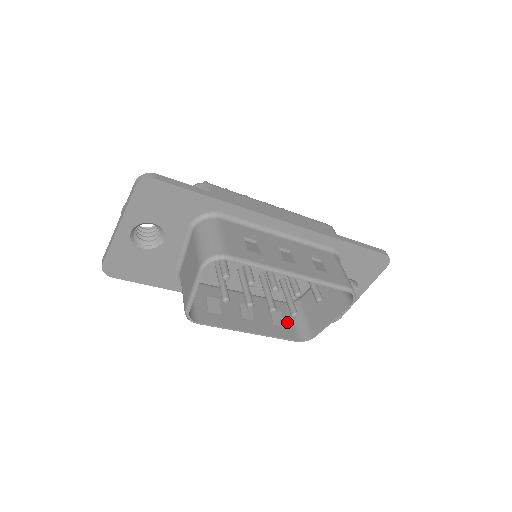
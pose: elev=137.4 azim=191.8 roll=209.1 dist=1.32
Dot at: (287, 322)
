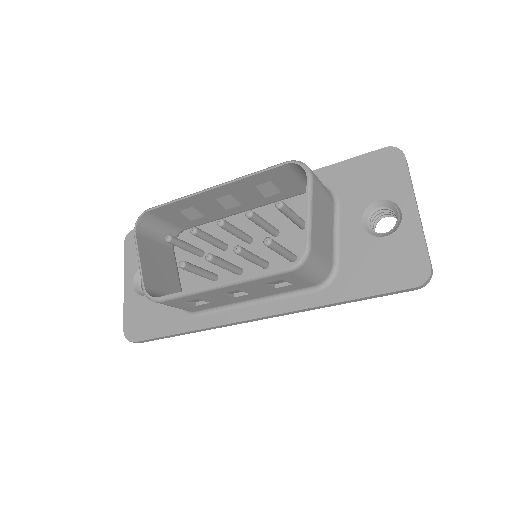
Dot at: occluded
